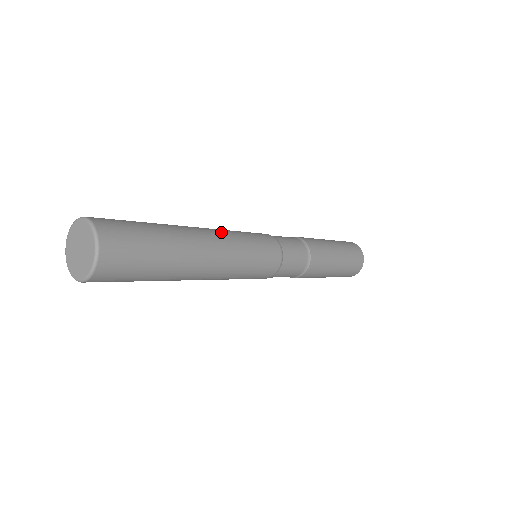
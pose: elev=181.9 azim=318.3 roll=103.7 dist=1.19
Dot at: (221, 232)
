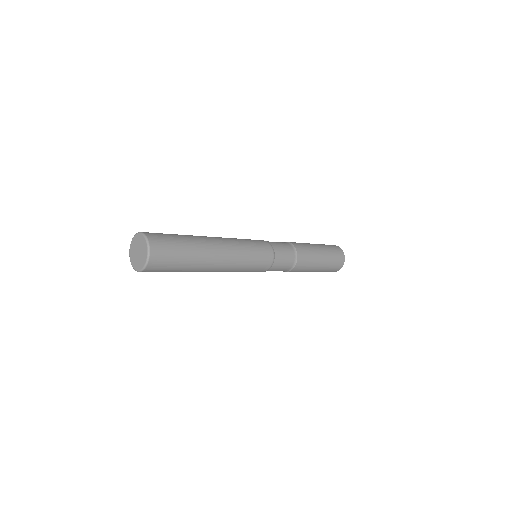
Dot at: occluded
